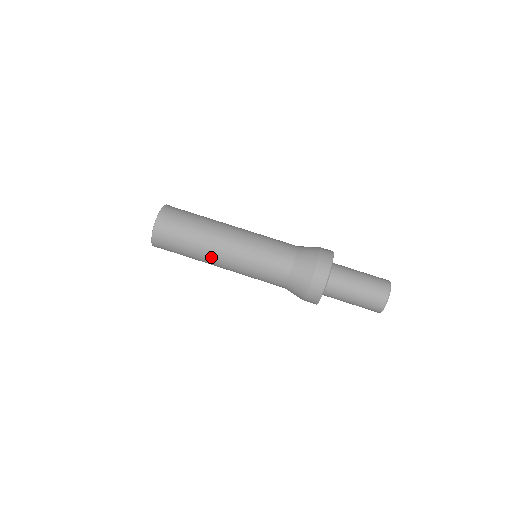
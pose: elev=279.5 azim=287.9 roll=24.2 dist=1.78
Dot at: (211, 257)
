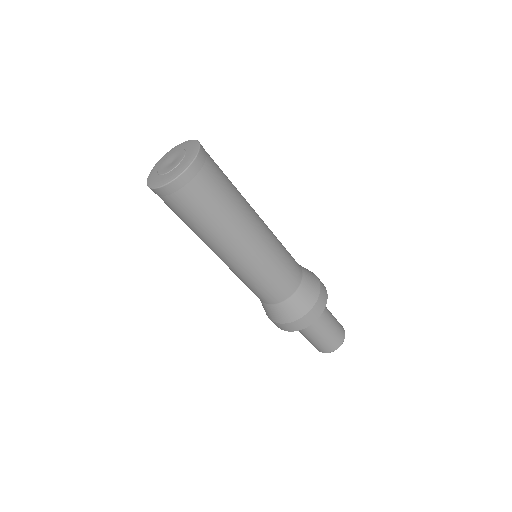
Dot at: (210, 246)
